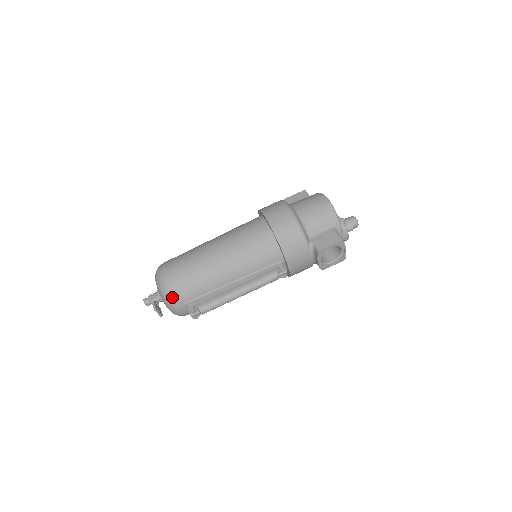
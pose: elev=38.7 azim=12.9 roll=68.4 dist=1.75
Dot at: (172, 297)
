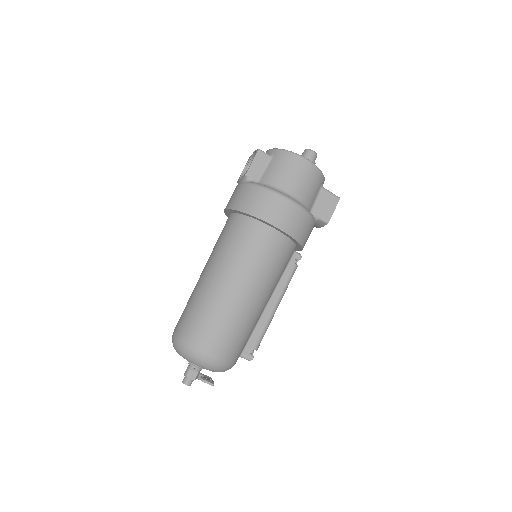
Dot at: (231, 366)
